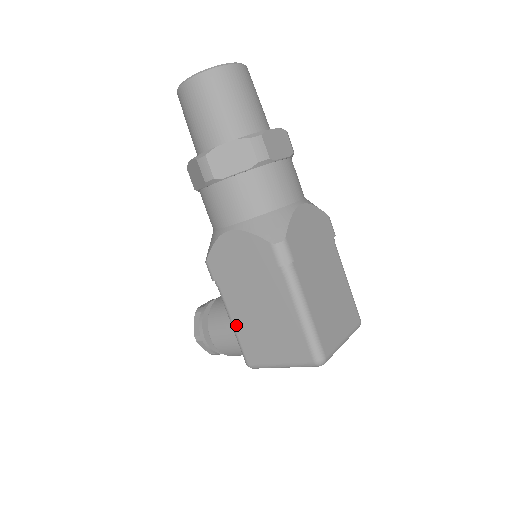
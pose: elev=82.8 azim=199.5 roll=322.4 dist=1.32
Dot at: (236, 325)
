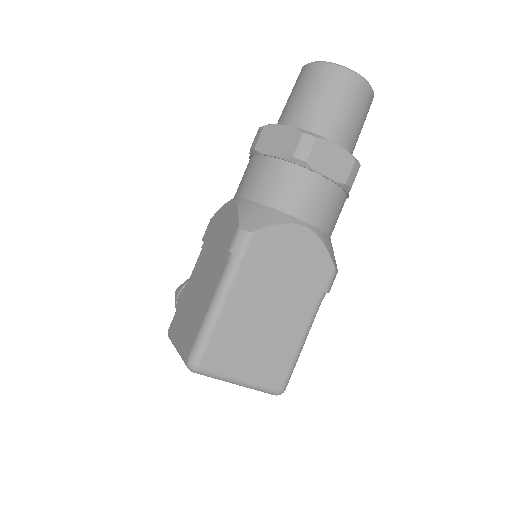
Dot at: (186, 289)
